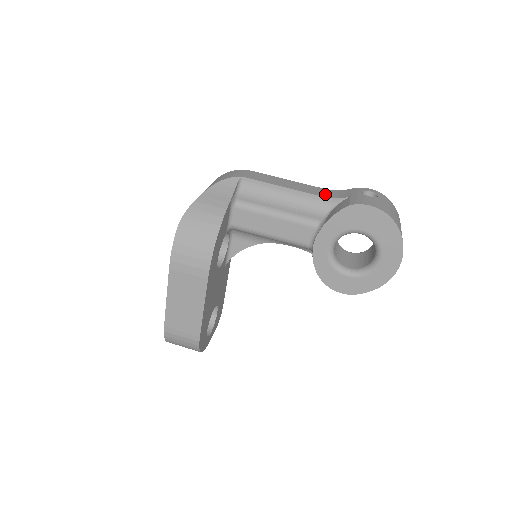
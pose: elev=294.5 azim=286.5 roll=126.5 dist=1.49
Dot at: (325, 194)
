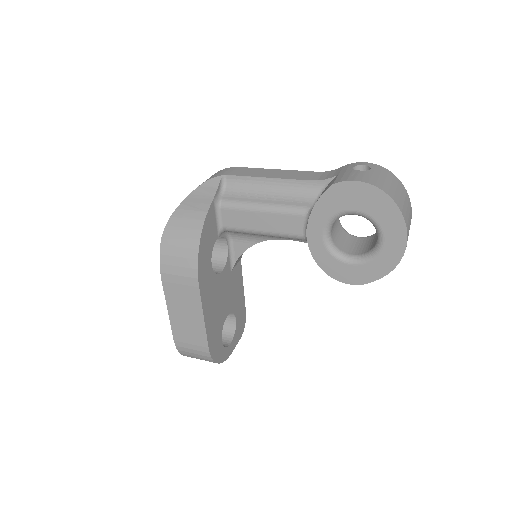
Dot at: (313, 177)
